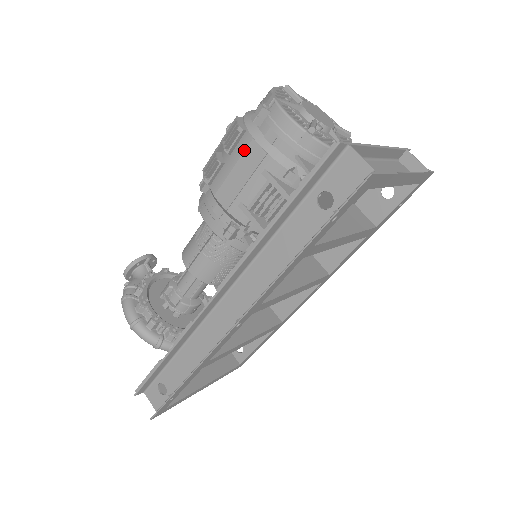
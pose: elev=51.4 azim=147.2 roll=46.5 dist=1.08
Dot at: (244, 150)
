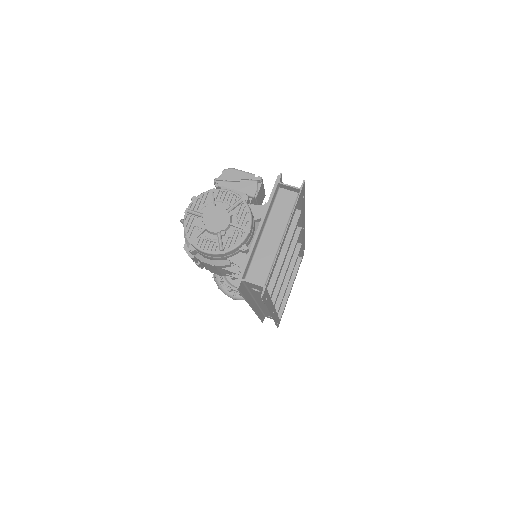
Dot at: (203, 263)
